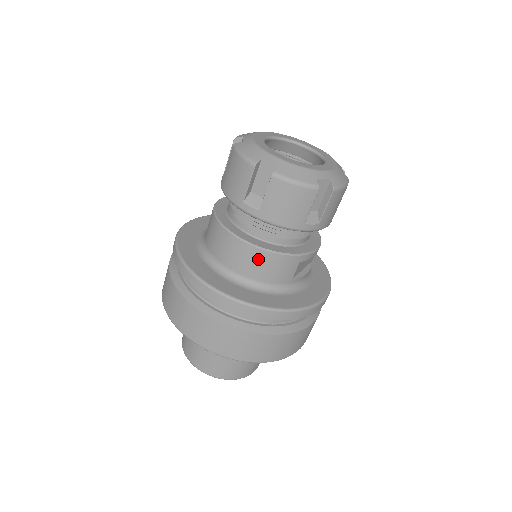
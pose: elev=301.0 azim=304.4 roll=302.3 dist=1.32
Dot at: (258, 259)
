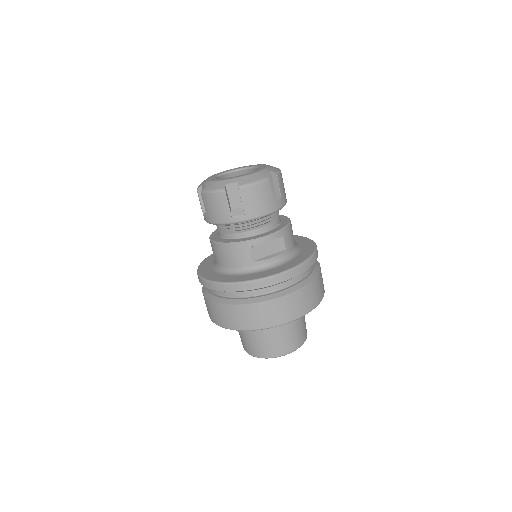
Dot at: (221, 251)
